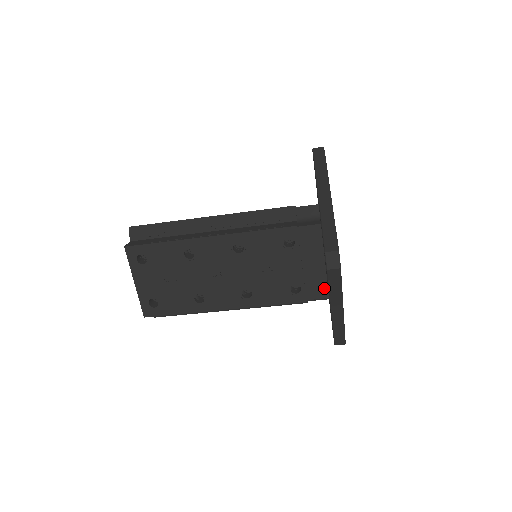
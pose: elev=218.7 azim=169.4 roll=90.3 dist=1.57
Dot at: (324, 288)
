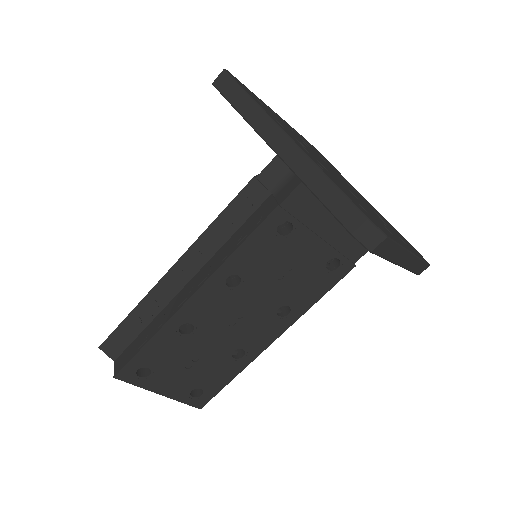
Dot at: occluded
